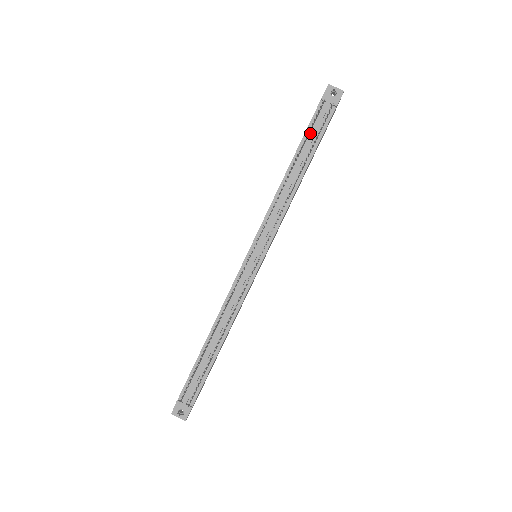
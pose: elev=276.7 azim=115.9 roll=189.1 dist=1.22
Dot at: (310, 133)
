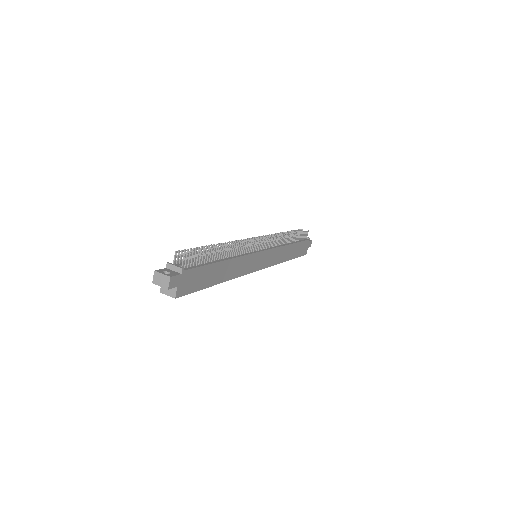
Dot at: occluded
